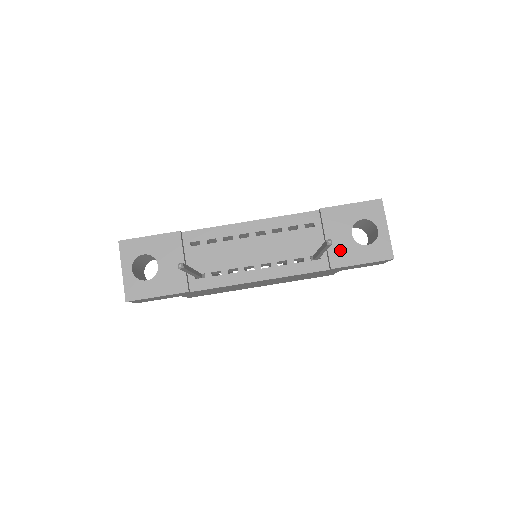
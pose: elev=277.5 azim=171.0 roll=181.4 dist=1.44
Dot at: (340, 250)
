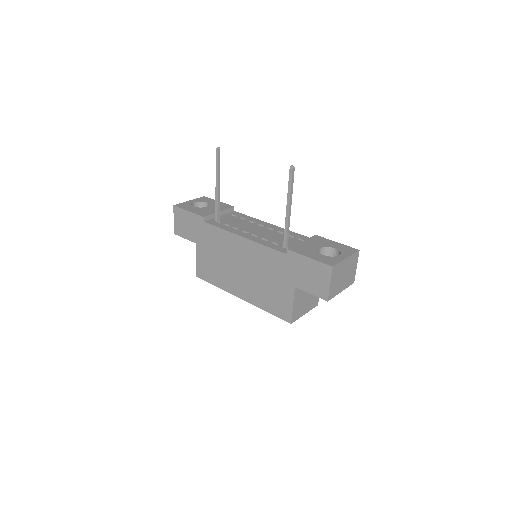
Dot at: (304, 248)
